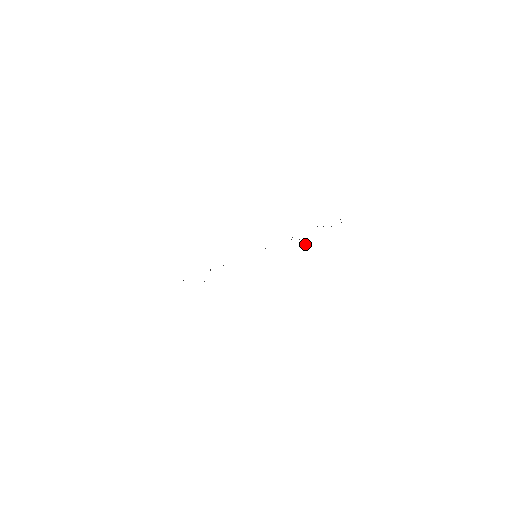
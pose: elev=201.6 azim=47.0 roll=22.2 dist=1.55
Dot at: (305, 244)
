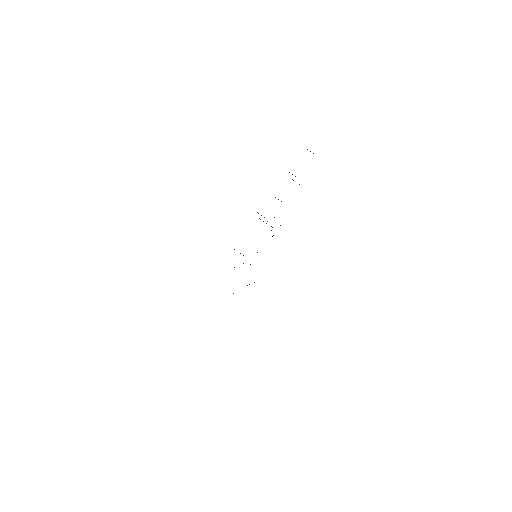
Dot at: occluded
